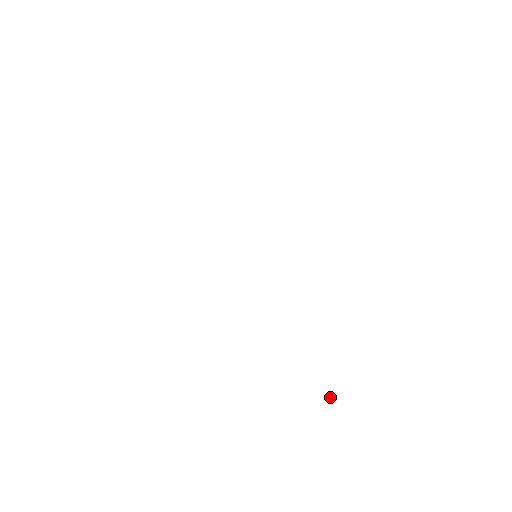
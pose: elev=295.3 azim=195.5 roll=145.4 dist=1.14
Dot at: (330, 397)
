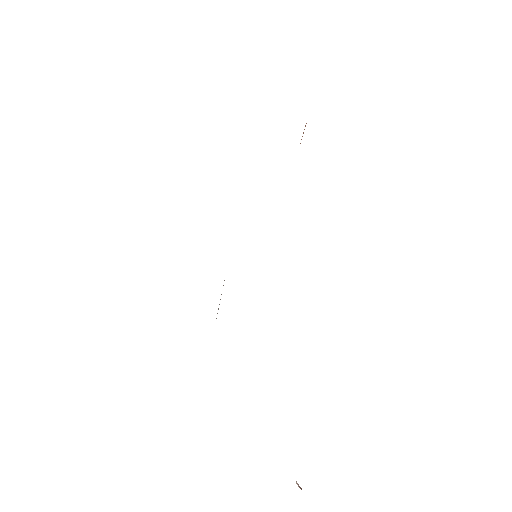
Dot at: occluded
